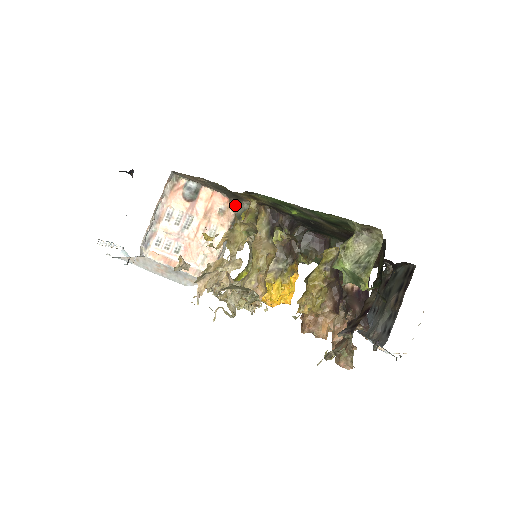
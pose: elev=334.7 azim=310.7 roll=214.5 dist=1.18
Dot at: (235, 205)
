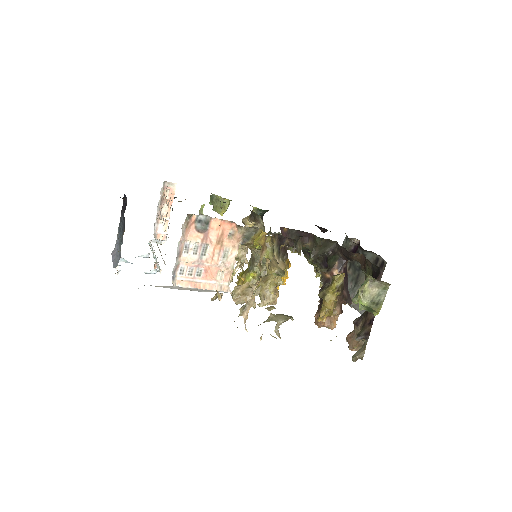
Dot at: (243, 230)
